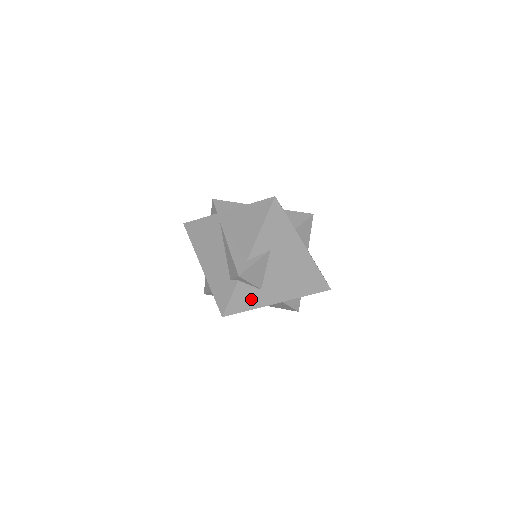
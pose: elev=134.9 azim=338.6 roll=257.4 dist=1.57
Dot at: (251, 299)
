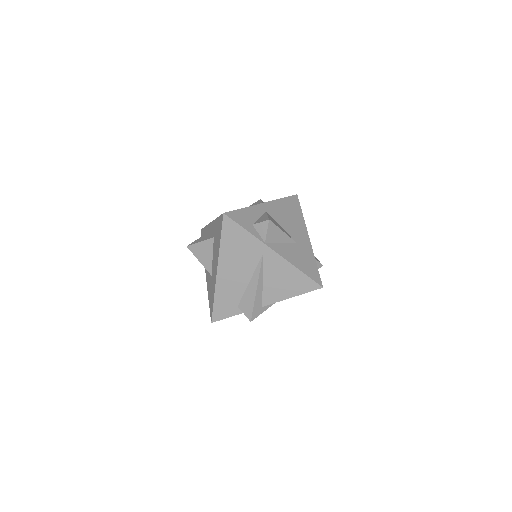
Dot at: occluded
